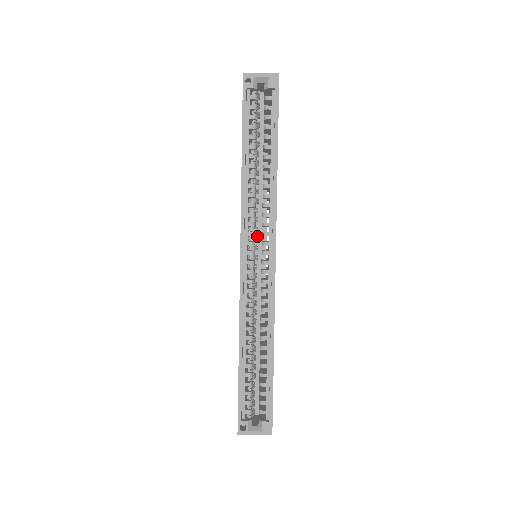
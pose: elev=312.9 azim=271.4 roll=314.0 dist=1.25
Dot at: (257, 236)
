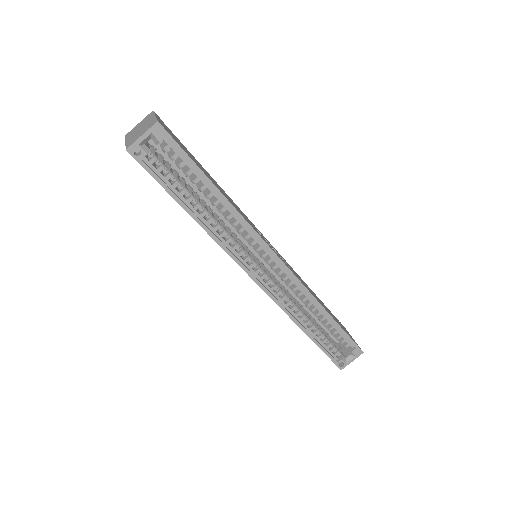
Dot at: (251, 253)
